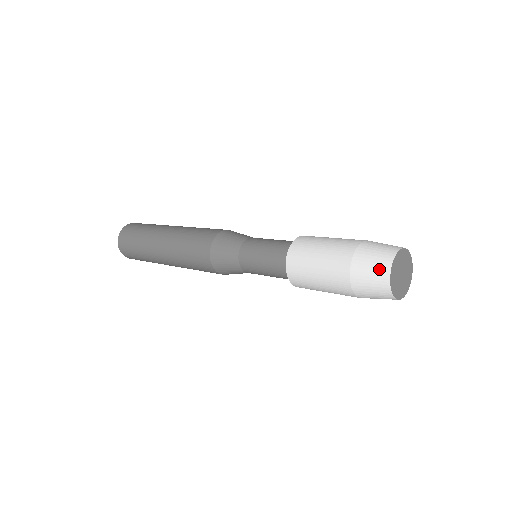
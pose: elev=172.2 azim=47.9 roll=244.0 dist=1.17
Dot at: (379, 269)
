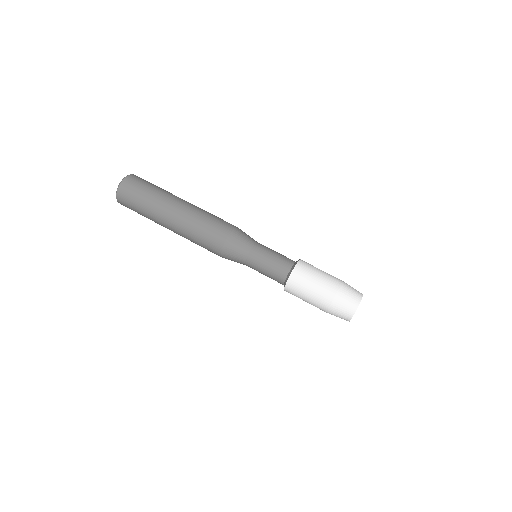
Dot at: occluded
